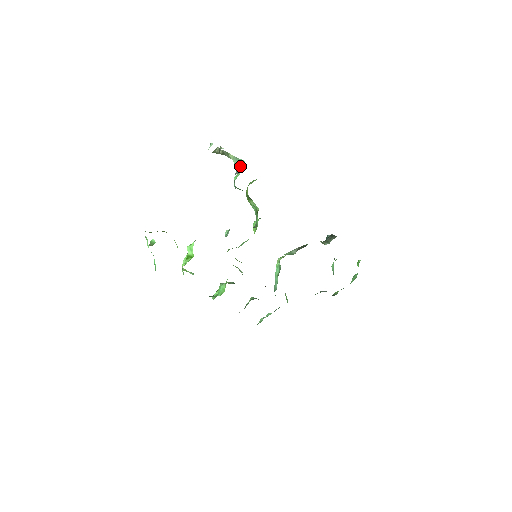
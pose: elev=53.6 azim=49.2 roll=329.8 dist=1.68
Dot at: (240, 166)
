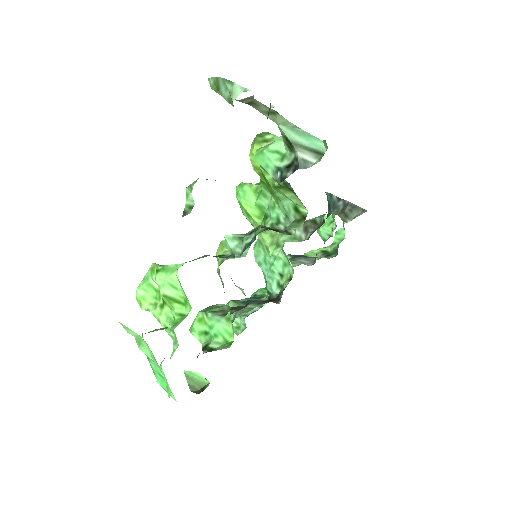
Dot at: (307, 148)
